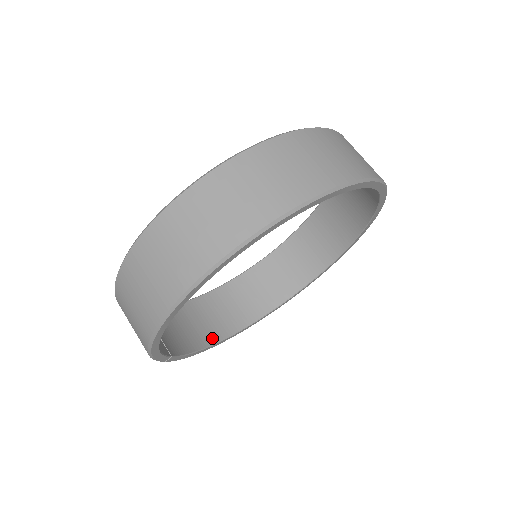
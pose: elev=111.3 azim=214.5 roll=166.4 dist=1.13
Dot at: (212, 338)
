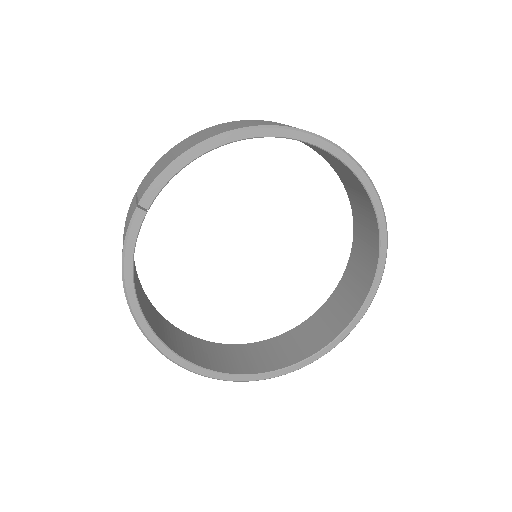
Dot at: (137, 292)
